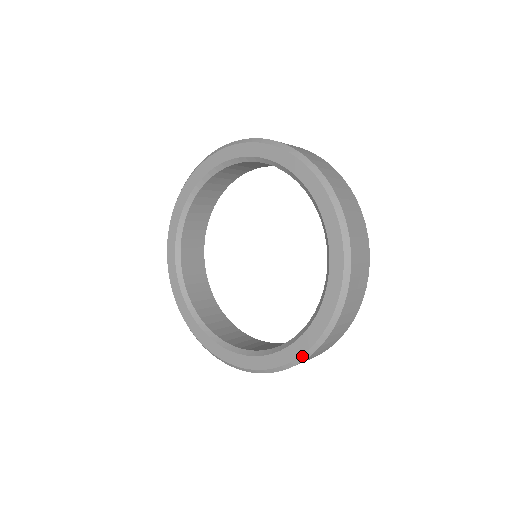
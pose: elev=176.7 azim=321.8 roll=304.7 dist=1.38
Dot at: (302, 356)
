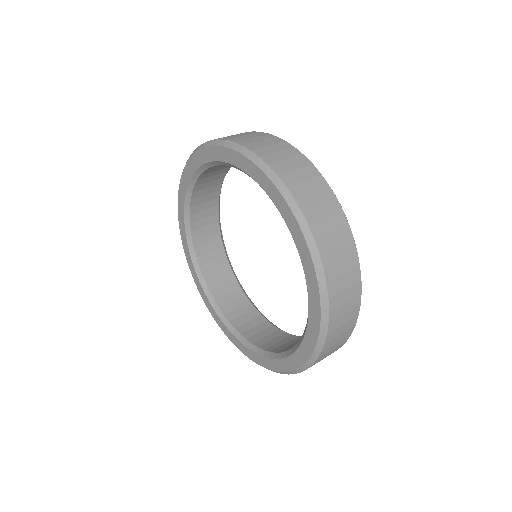
Dot at: (292, 372)
